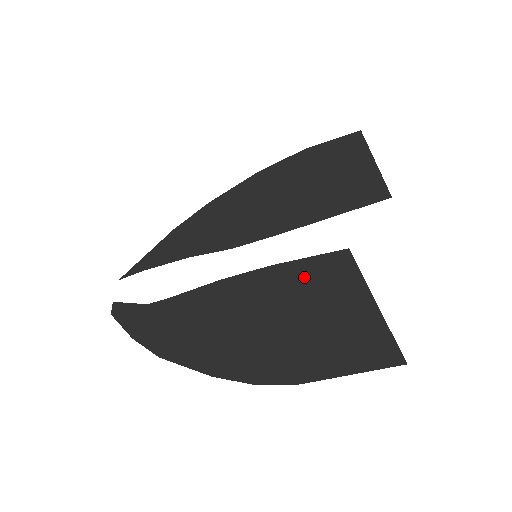
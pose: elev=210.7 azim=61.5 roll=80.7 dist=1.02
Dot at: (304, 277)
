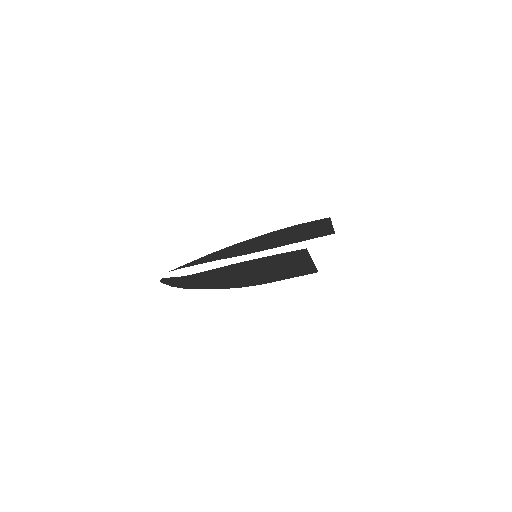
Dot at: (279, 258)
